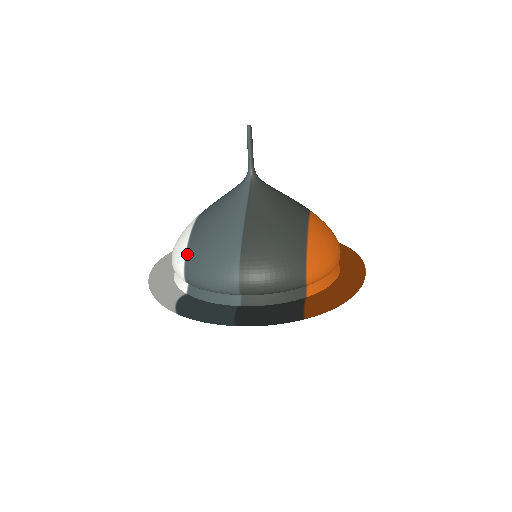
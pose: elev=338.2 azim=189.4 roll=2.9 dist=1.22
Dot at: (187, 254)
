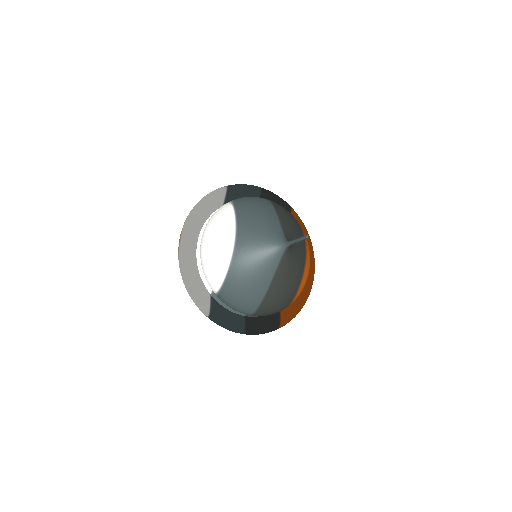
Dot at: (224, 286)
